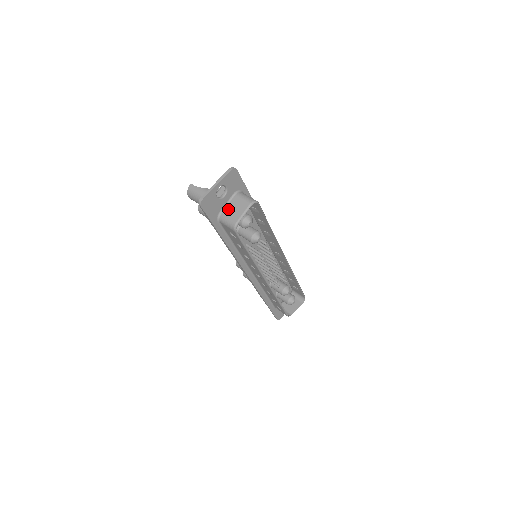
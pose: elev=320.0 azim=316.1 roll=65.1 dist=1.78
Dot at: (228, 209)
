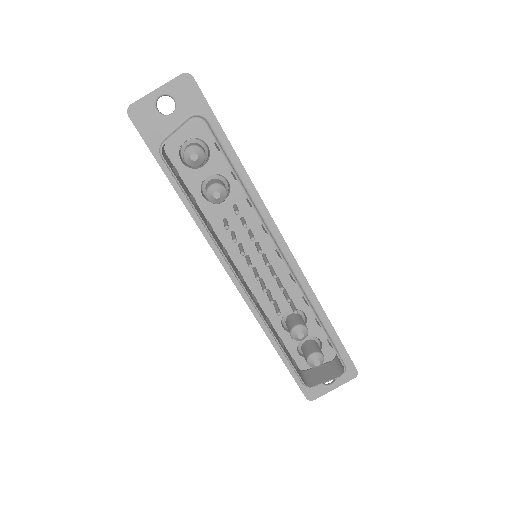
Dot at: occluded
